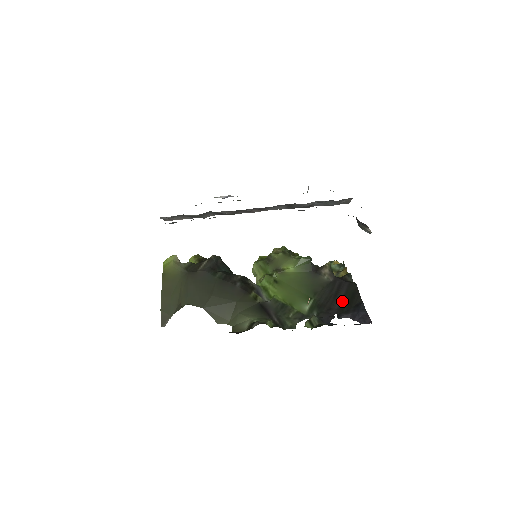
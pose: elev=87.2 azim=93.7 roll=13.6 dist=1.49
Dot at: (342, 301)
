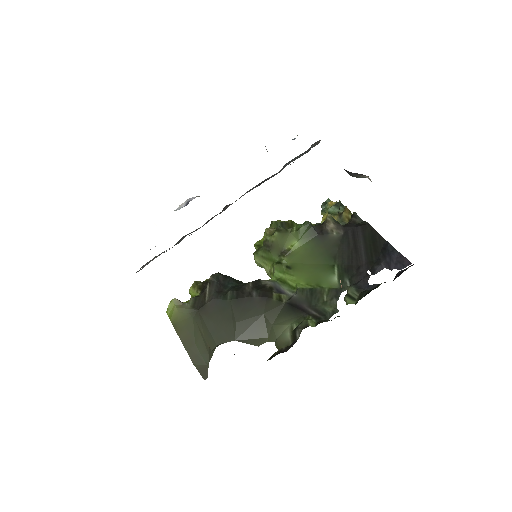
Dot at: (366, 251)
